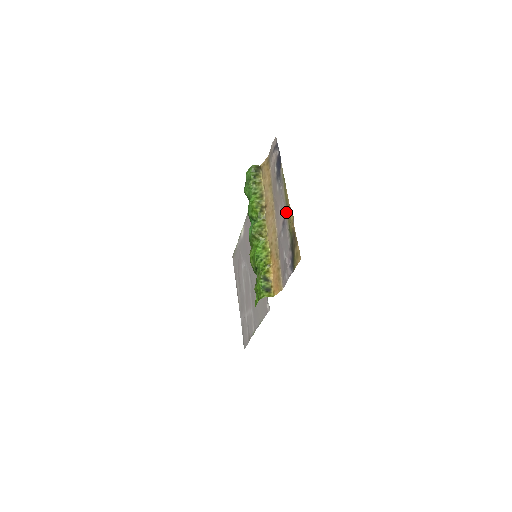
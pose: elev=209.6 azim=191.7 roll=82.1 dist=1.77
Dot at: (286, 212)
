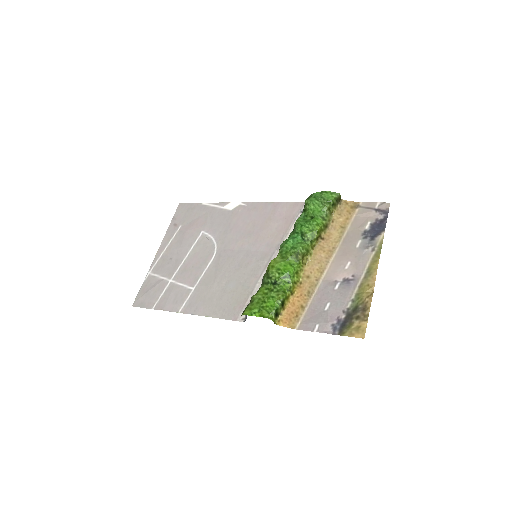
Dot at: (362, 277)
